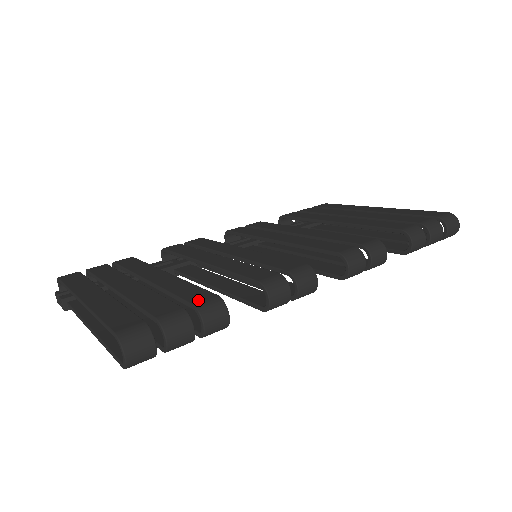
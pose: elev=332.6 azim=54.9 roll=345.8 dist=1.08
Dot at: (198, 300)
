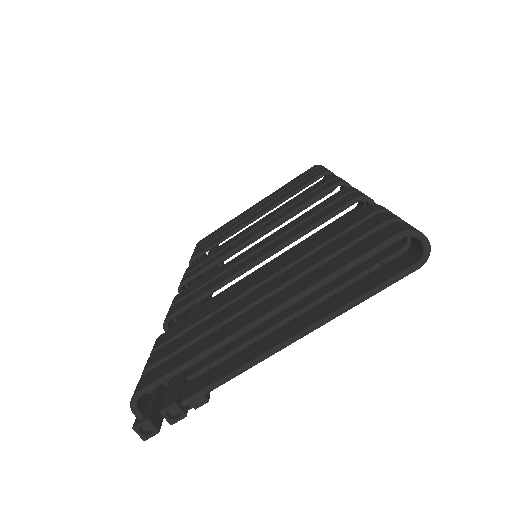
Dot at: (366, 213)
